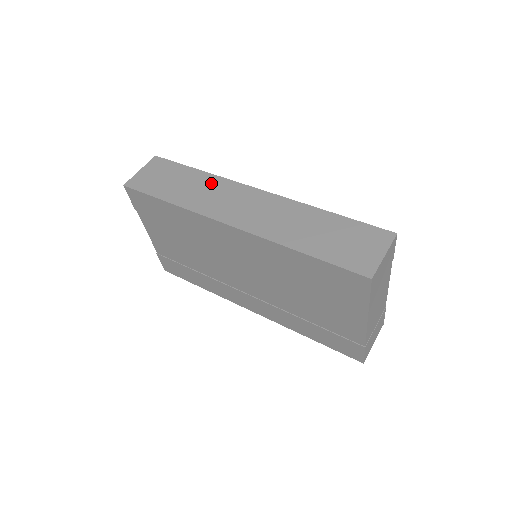
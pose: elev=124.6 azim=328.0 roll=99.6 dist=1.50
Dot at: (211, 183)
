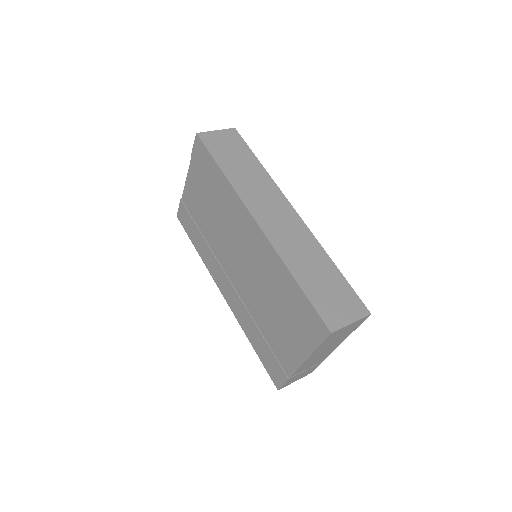
Dot at: (263, 179)
